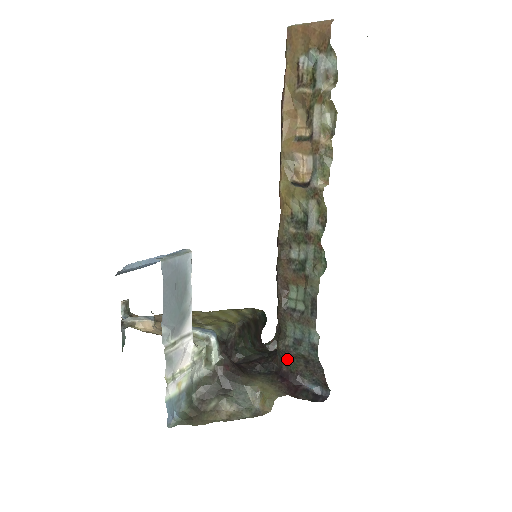
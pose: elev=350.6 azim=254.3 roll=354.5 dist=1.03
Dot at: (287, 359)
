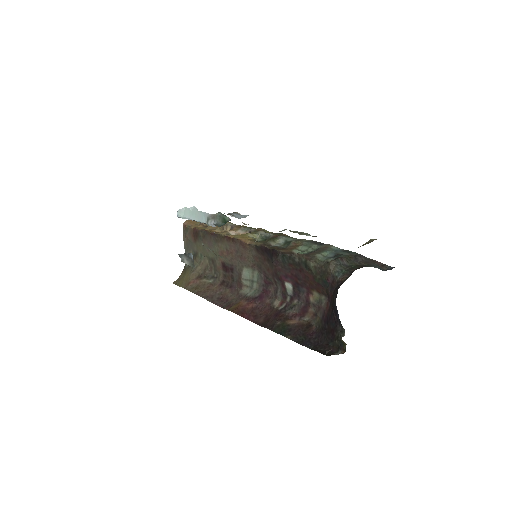
Dot at: (345, 267)
